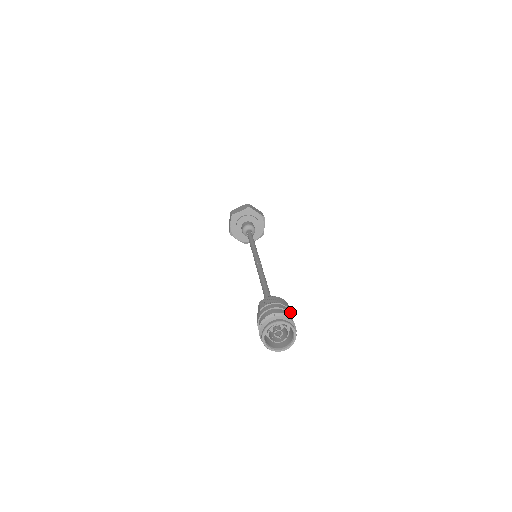
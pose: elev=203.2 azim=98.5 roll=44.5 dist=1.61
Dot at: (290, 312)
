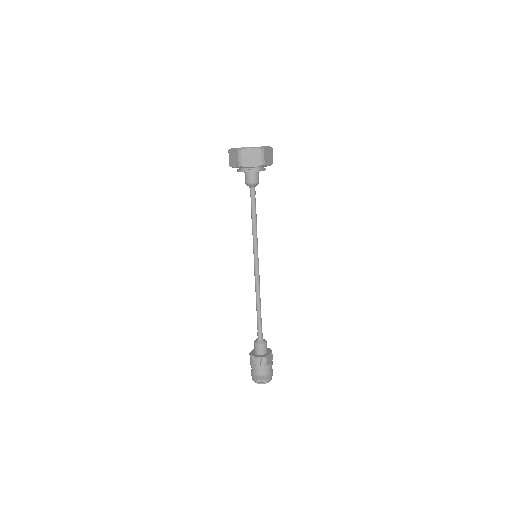
Dot at: (267, 366)
